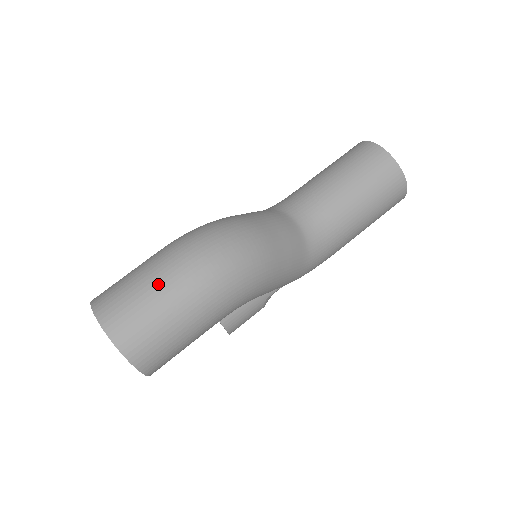
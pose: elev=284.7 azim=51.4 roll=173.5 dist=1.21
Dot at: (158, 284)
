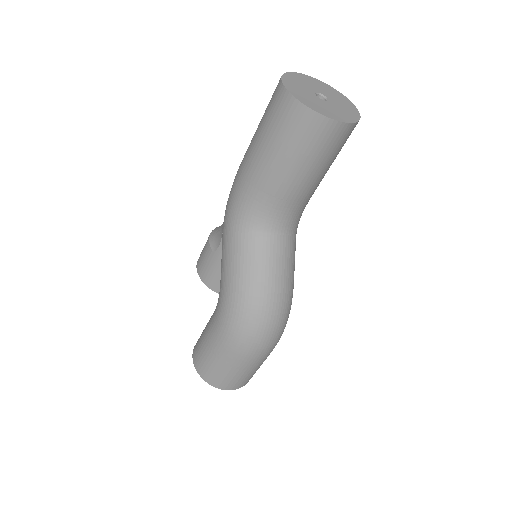
Dot at: (249, 367)
